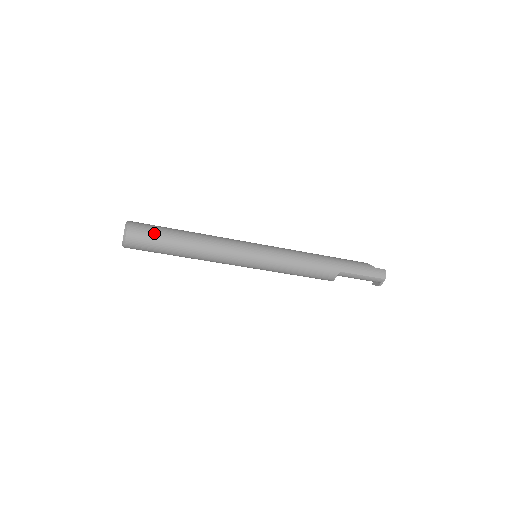
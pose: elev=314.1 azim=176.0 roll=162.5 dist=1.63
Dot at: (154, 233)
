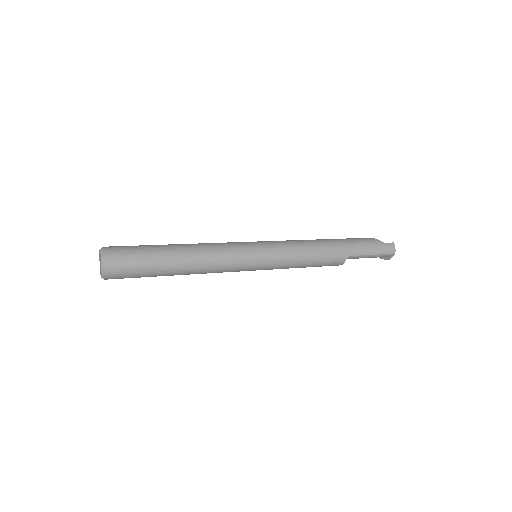
Dot at: (137, 258)
